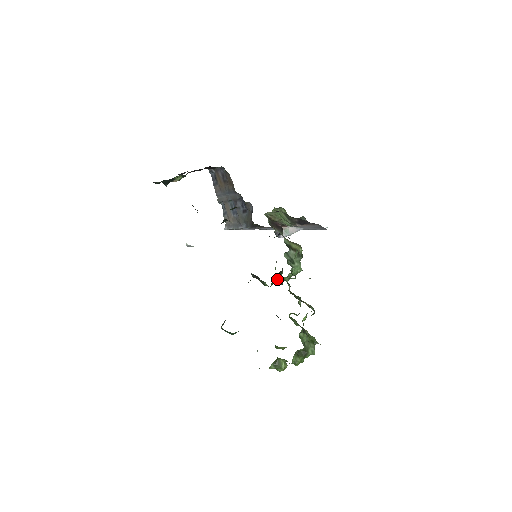
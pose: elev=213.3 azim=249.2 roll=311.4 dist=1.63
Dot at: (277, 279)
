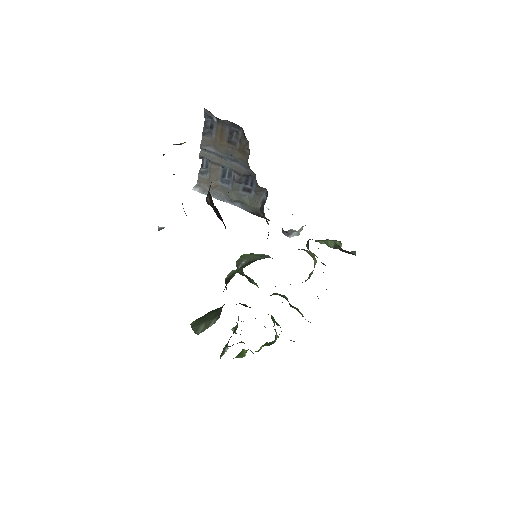
Dot at: occluded
